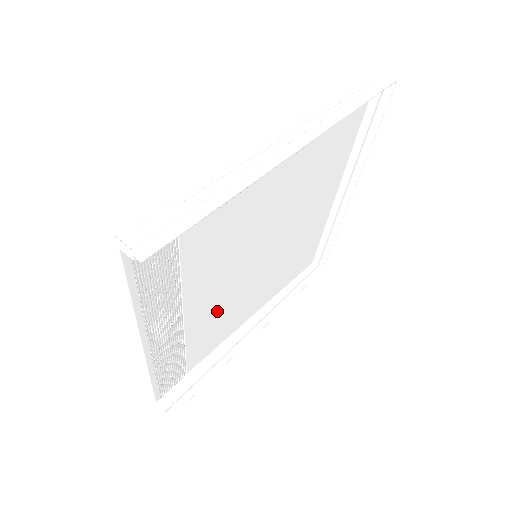
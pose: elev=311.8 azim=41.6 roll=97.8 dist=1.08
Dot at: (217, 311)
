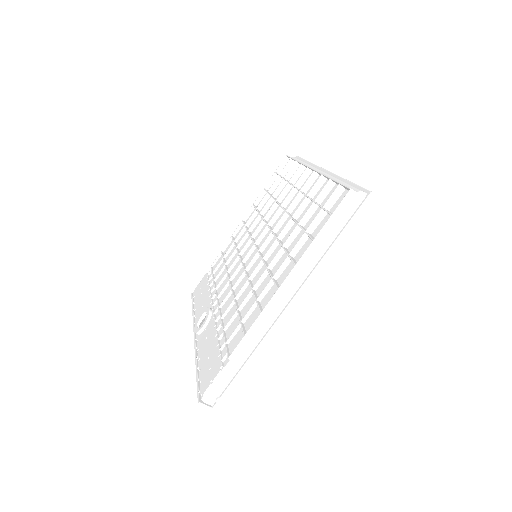
Dot at: occluded
